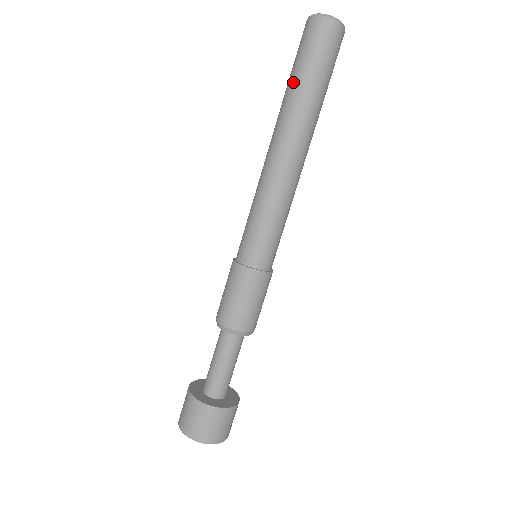
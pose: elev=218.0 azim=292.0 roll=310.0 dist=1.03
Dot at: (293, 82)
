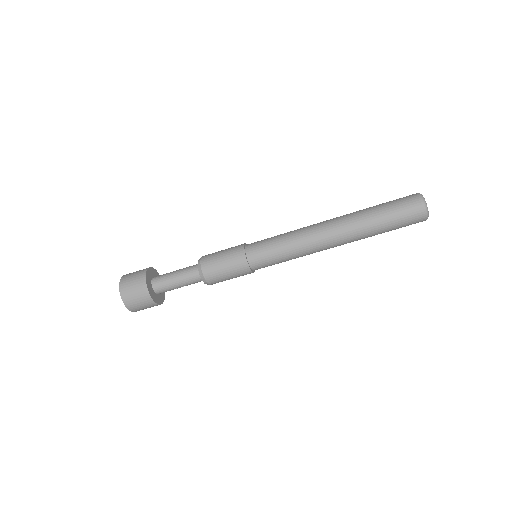
Dot at: (373, 207)
